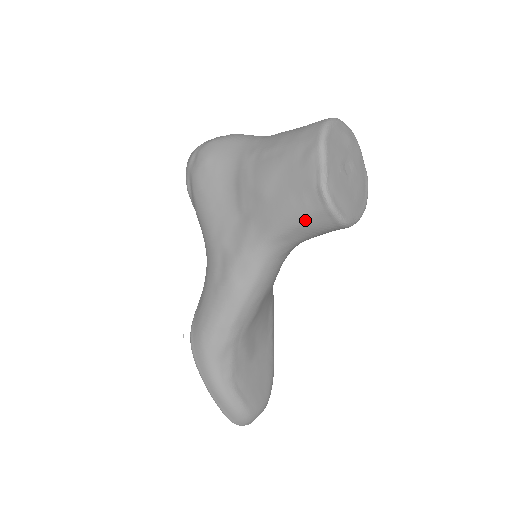
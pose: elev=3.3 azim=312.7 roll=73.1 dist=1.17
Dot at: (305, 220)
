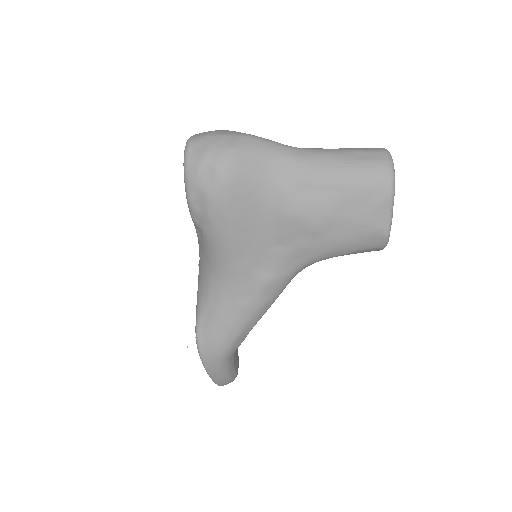
Dot at: (354, 252)
